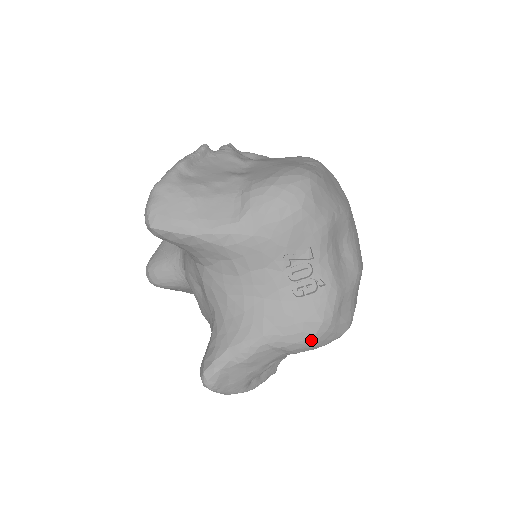
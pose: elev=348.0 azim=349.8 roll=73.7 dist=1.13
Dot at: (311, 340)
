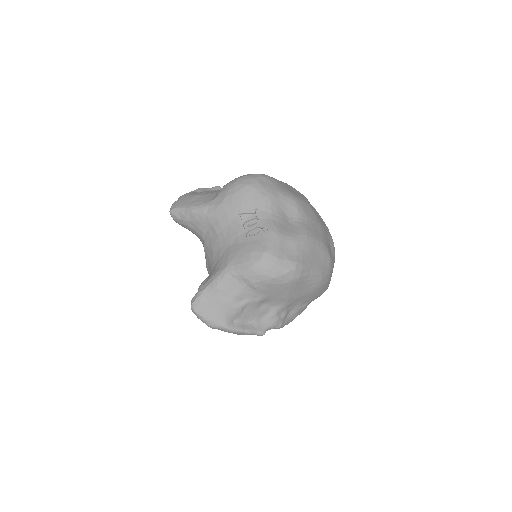
Dot at: (258, 266)
